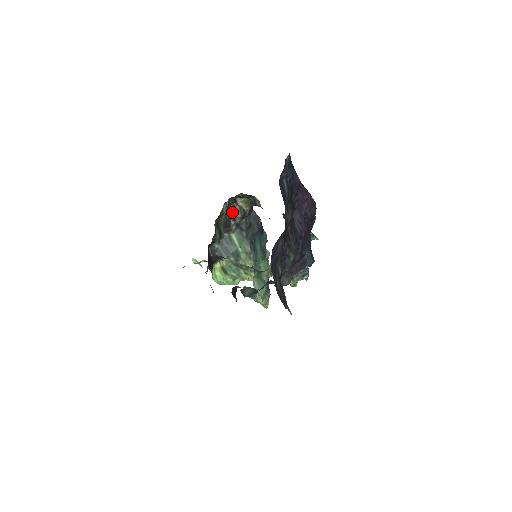
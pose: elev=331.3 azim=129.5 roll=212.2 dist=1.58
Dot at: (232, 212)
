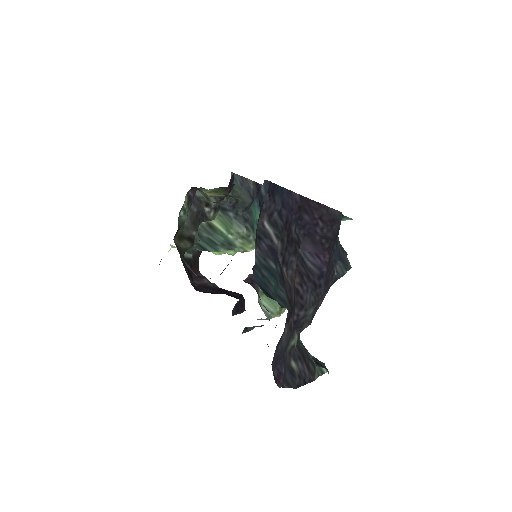
Dot at: (201, 197)
